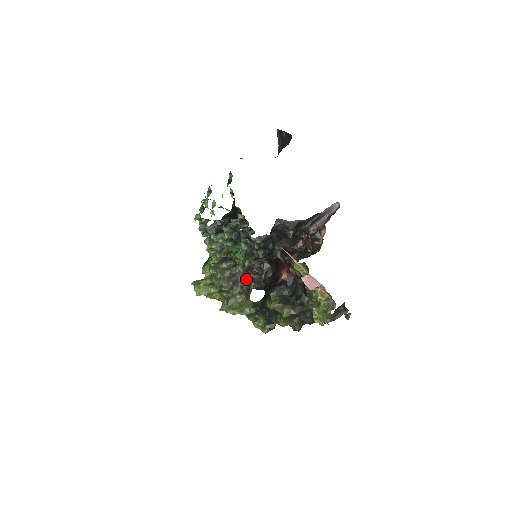
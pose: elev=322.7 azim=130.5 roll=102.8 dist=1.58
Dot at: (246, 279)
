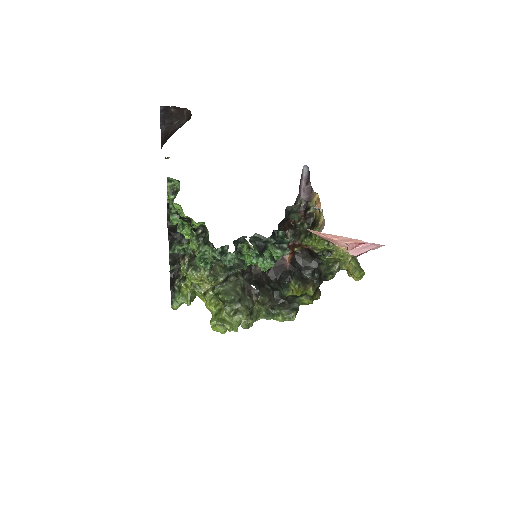
Dot at: occluded
